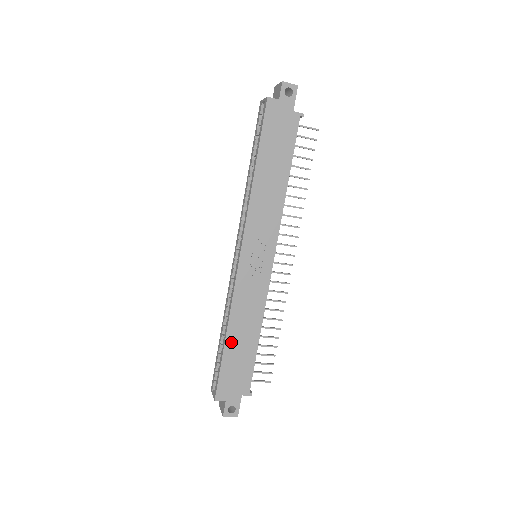
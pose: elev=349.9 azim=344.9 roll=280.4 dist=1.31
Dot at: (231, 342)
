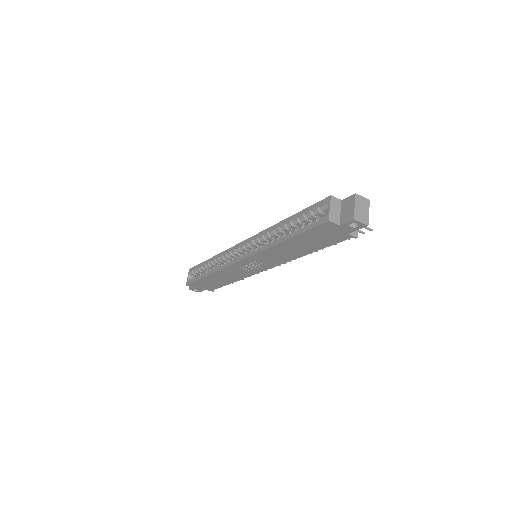
Dot at: (210, 278)
